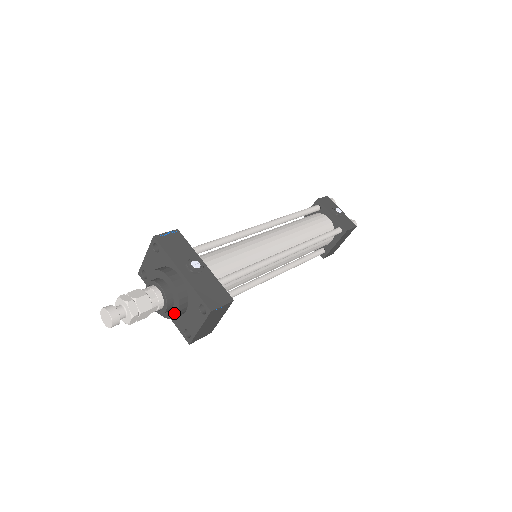
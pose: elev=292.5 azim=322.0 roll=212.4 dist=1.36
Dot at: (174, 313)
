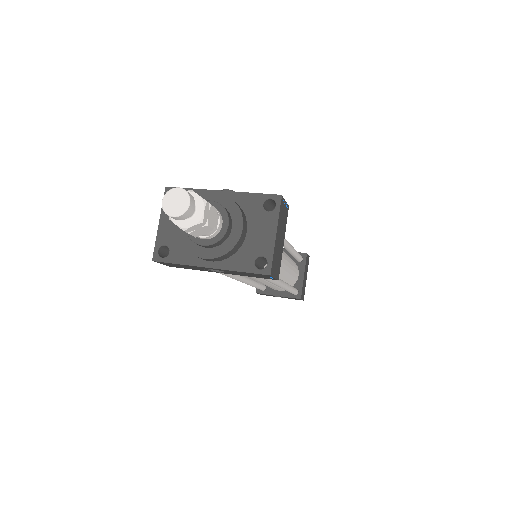
Dot at: (237, 231)
